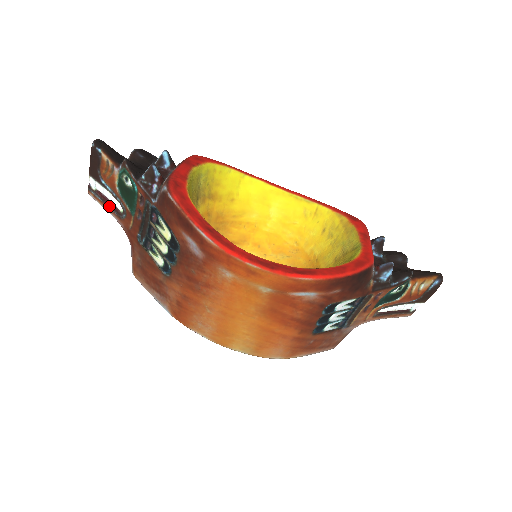
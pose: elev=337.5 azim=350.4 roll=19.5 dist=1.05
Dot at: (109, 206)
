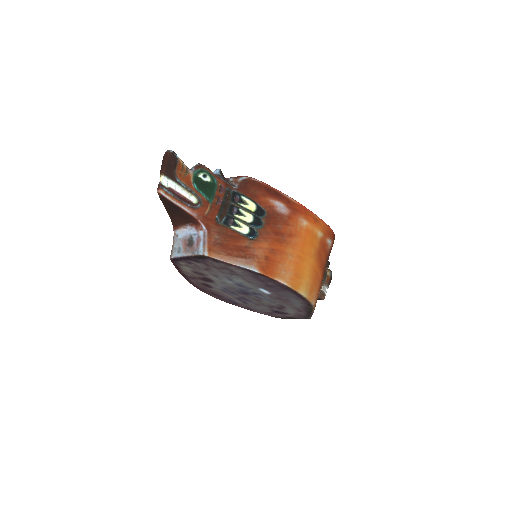
Dot at: (182, 200)
